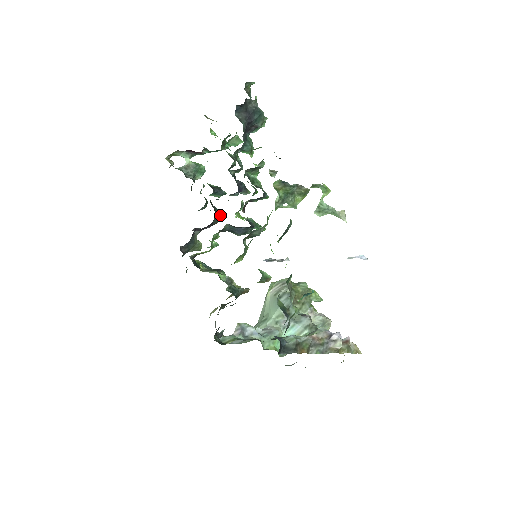
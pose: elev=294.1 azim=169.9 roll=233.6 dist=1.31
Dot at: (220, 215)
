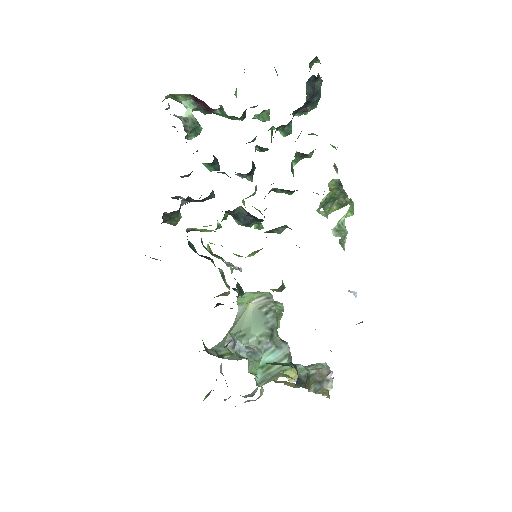
Dot at: (213, 192)
